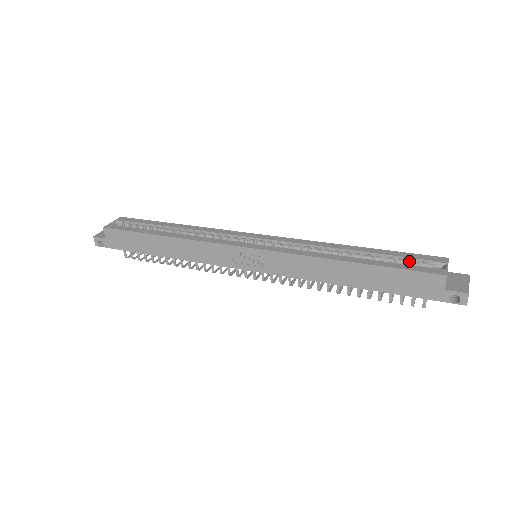
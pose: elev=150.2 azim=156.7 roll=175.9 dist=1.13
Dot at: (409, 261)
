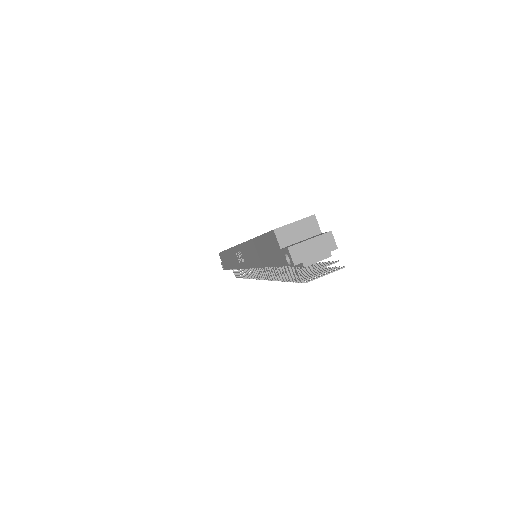
Dot at: occluded
